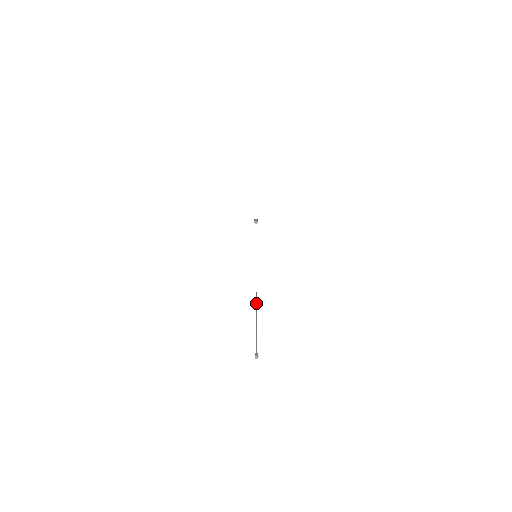
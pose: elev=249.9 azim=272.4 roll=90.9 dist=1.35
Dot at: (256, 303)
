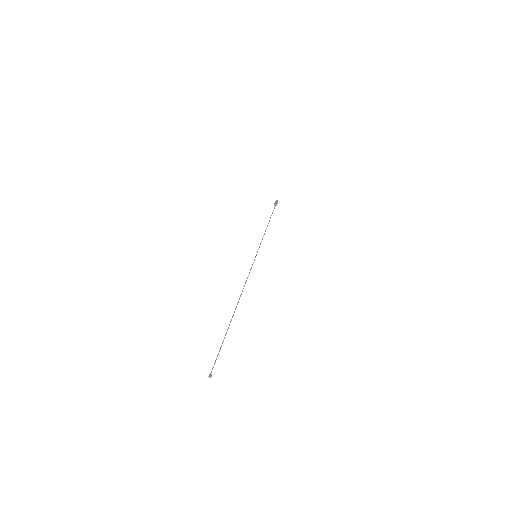
Dot at: occluded
